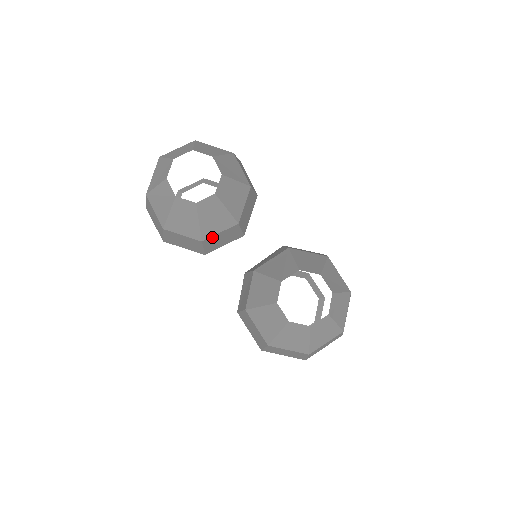
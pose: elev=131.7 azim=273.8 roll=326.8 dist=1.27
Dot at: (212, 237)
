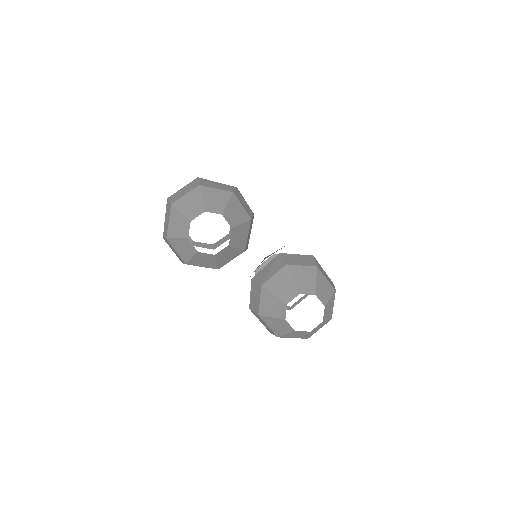
Dot at: (225, 264)
